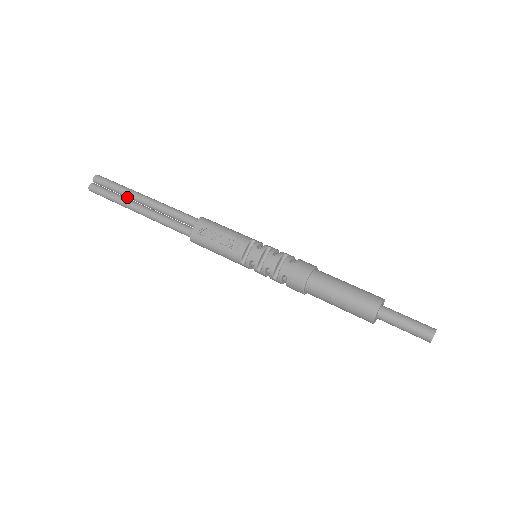
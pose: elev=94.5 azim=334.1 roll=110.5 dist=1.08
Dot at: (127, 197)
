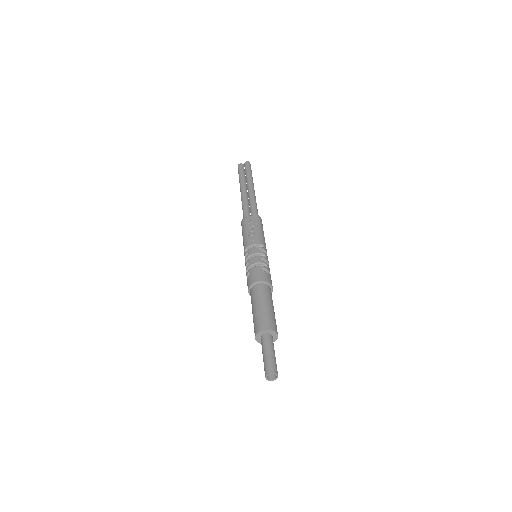
Dot at: (246, 182)
